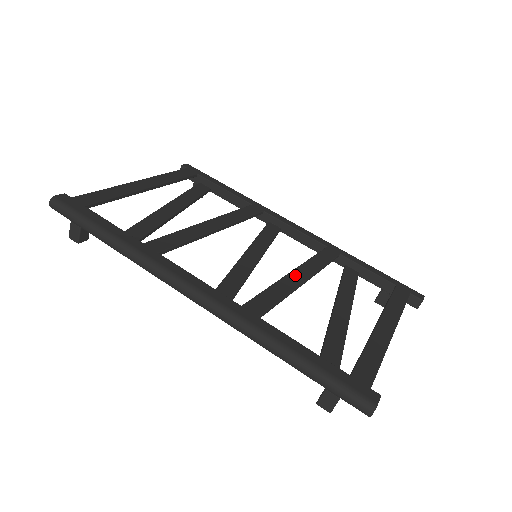
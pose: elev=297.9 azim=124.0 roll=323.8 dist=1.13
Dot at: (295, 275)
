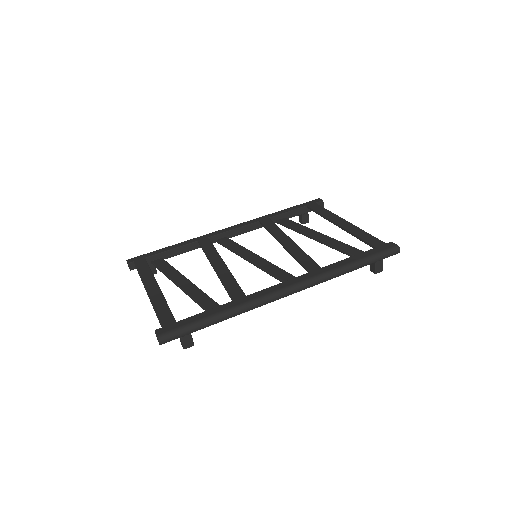
Dot at: (286, 243)
